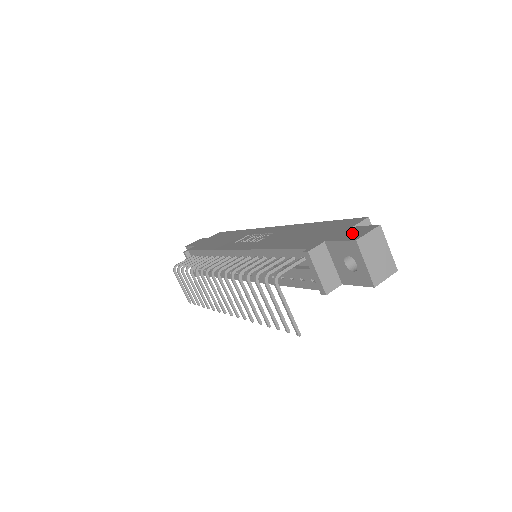
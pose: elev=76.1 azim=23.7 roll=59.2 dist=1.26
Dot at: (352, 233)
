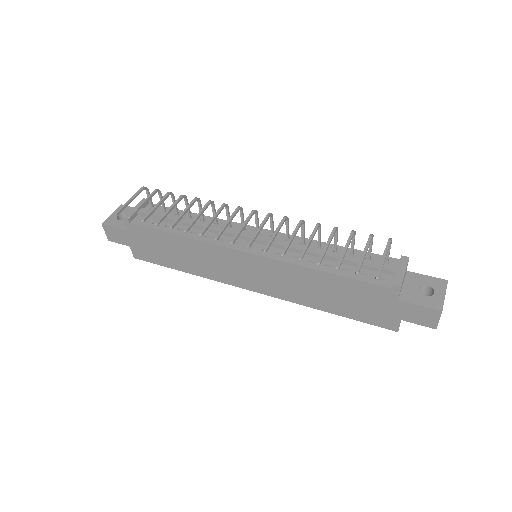
Dot at: occluded
